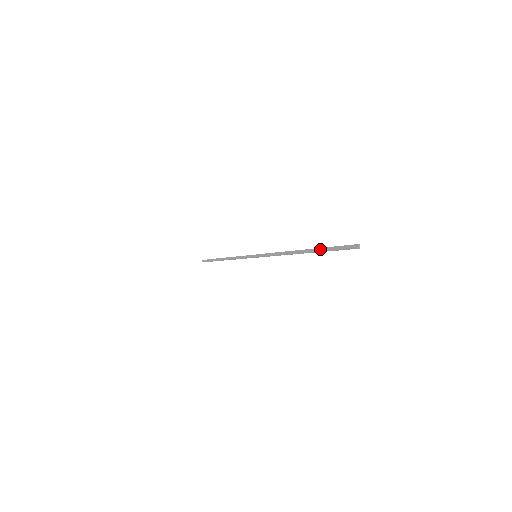
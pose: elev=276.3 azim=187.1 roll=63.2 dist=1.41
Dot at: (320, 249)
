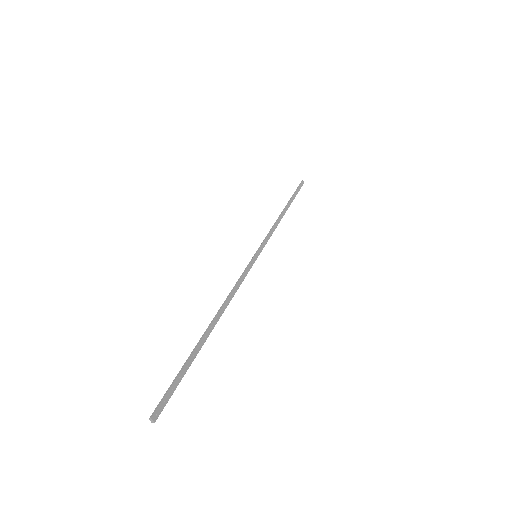
Dot at: (190, 357)
